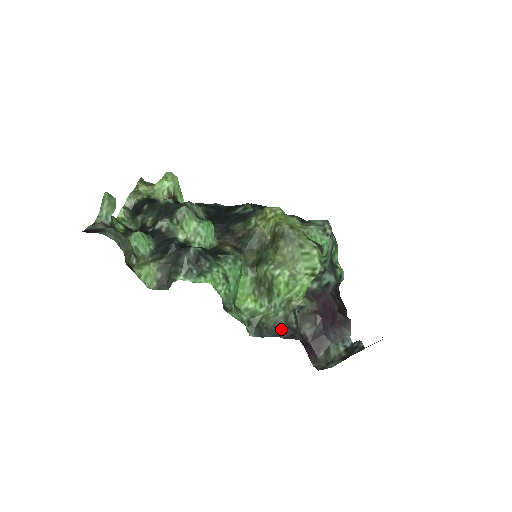
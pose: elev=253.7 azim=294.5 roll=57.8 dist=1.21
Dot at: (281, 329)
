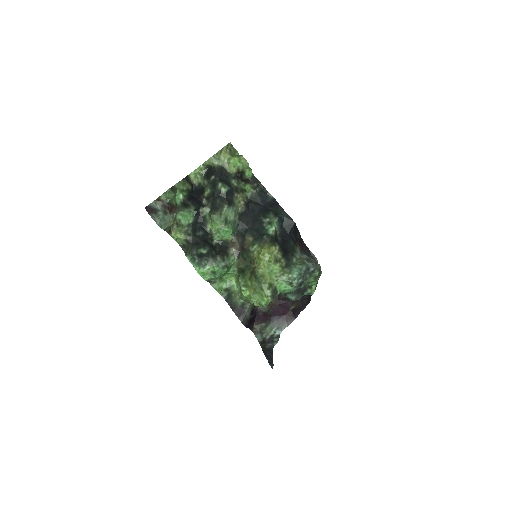
Dot at: (236, 308)
